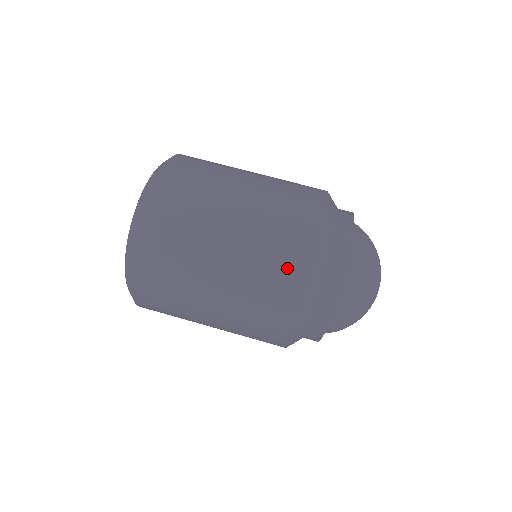
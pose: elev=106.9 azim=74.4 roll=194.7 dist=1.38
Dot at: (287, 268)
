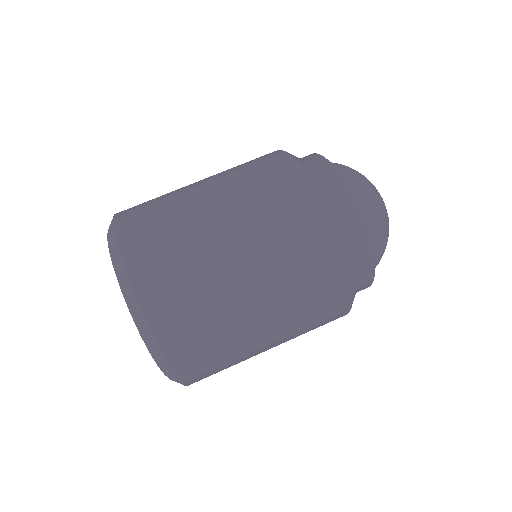
Dot at: (275, 170)
